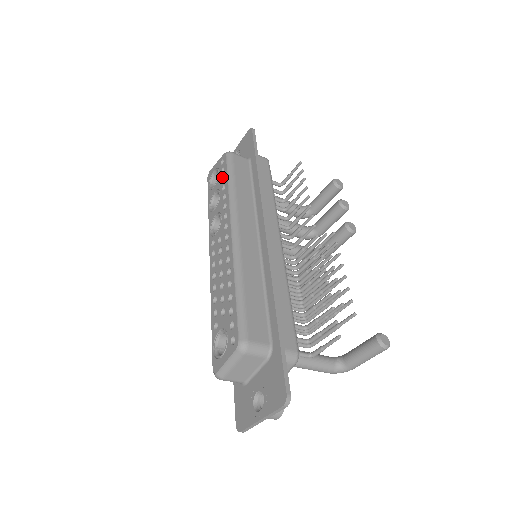
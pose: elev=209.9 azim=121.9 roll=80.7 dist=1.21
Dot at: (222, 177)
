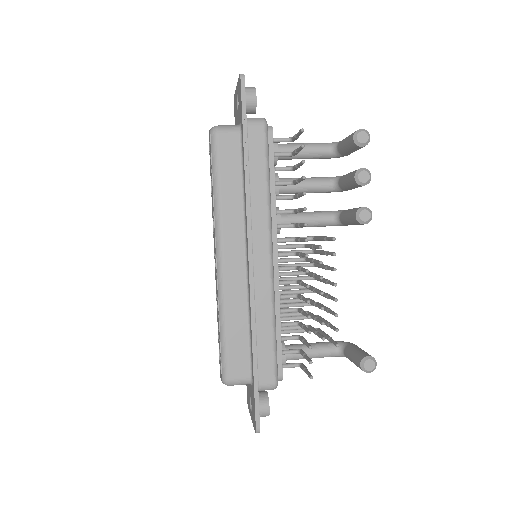
Dot at: (211, 167)
